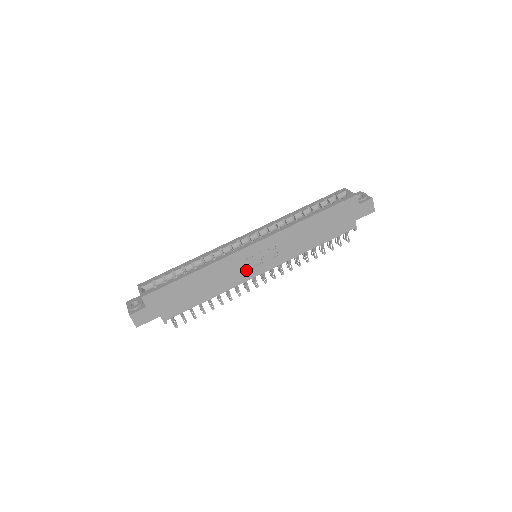
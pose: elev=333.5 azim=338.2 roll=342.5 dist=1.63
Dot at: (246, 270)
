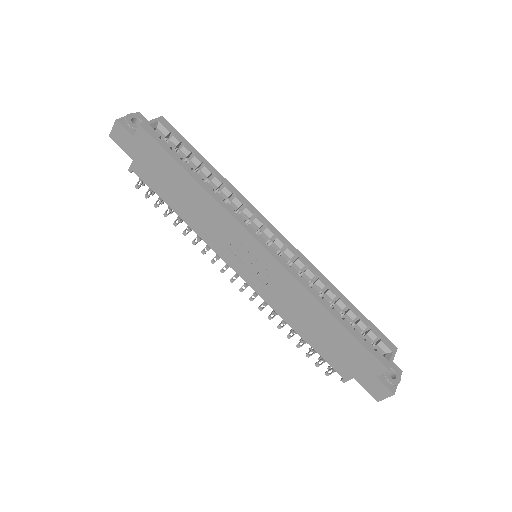
Dot at: (230, 249)
